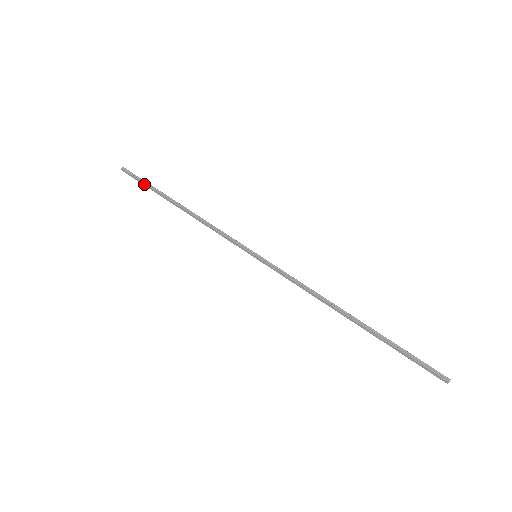
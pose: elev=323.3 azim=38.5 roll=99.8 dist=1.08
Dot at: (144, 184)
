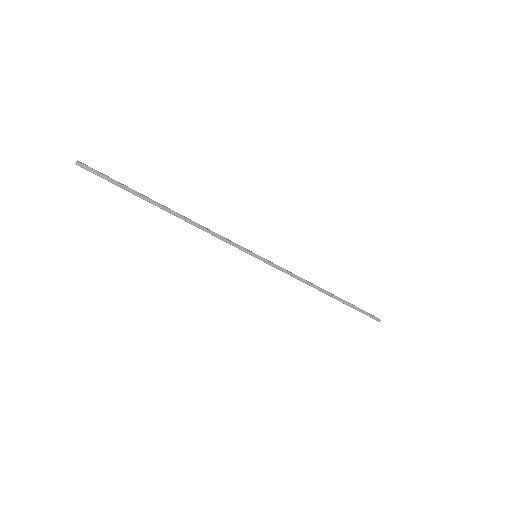
Dot at: (118, 184)
